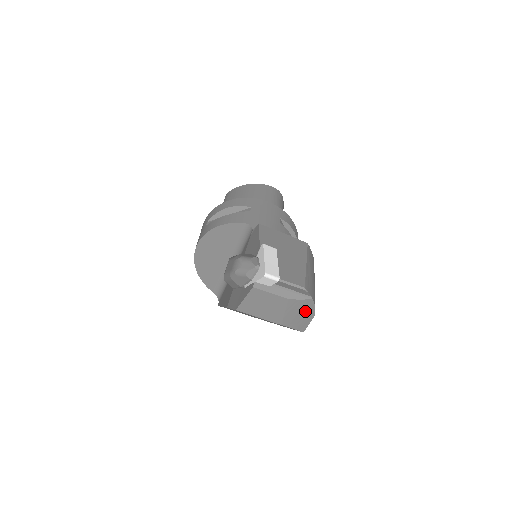
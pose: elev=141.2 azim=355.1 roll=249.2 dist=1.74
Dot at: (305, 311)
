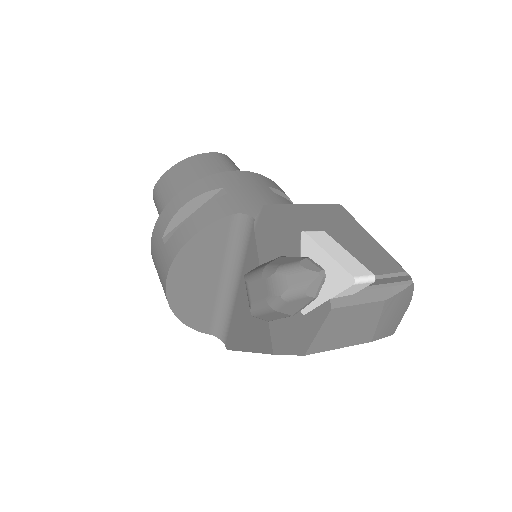
Dot at: (401, 305)
